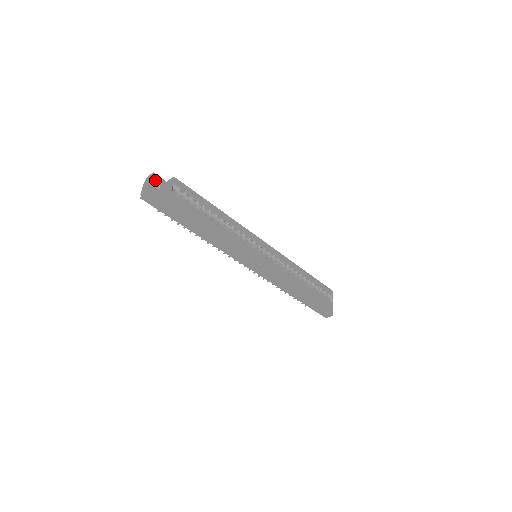
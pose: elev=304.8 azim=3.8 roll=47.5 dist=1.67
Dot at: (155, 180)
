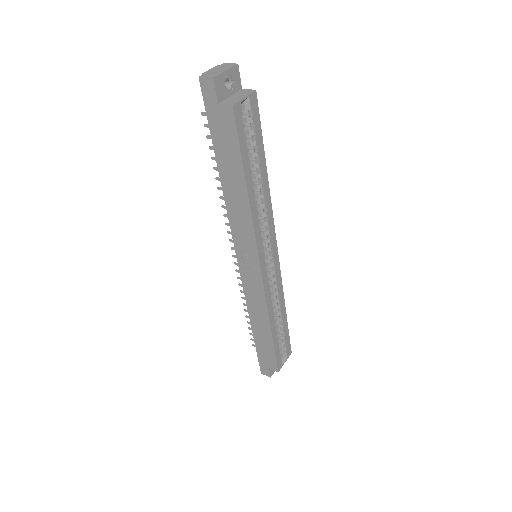
Dot at: (233, 73)
